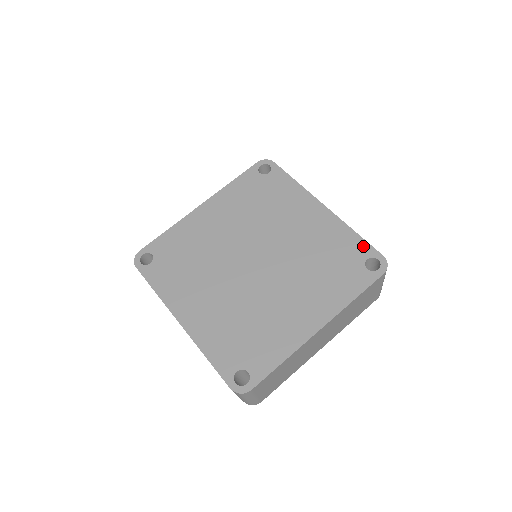
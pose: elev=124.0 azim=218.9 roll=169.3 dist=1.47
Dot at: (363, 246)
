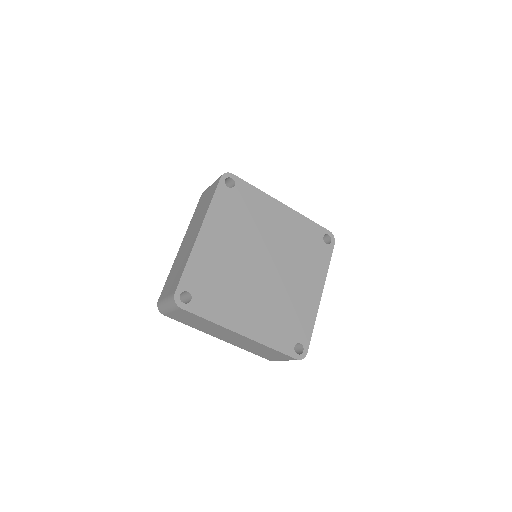
Dot at: (308, 336)
